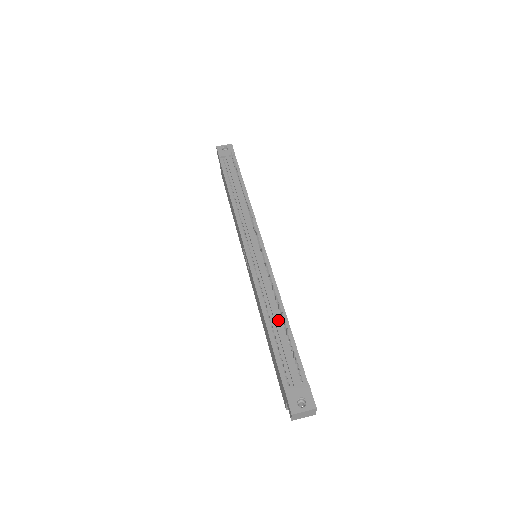
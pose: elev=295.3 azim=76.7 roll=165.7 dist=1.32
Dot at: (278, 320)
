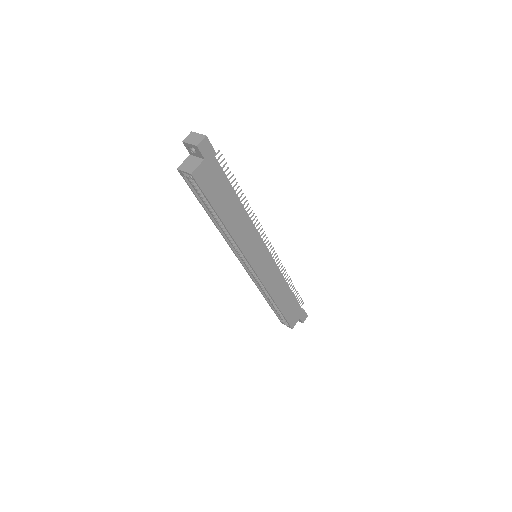
Dot at: occluded
